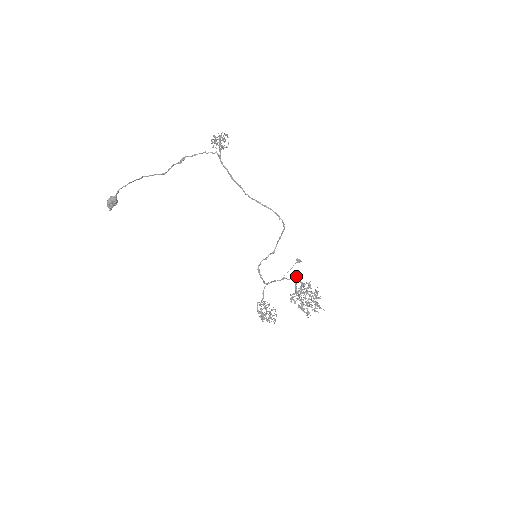
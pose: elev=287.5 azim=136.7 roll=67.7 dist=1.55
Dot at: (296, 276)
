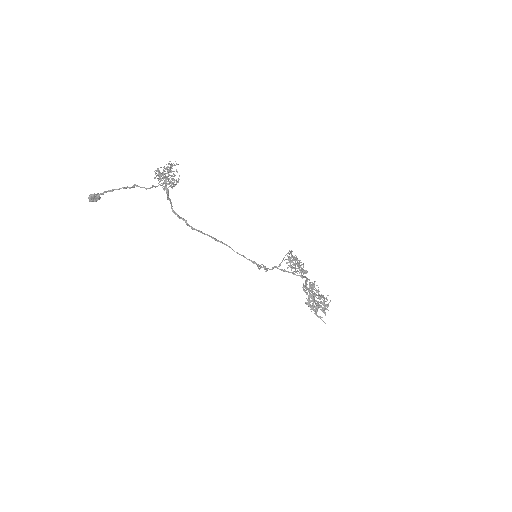
Dot at: (305, 277)
